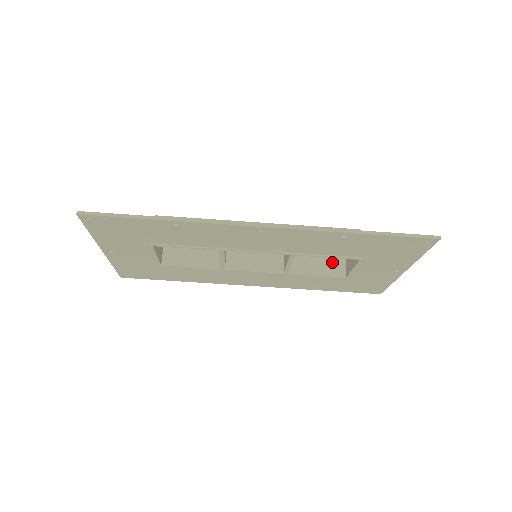
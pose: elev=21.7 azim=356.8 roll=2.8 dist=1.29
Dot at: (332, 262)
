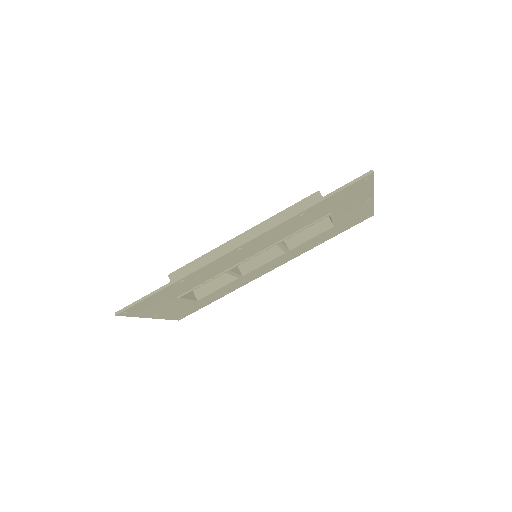
Dot at: occluded
